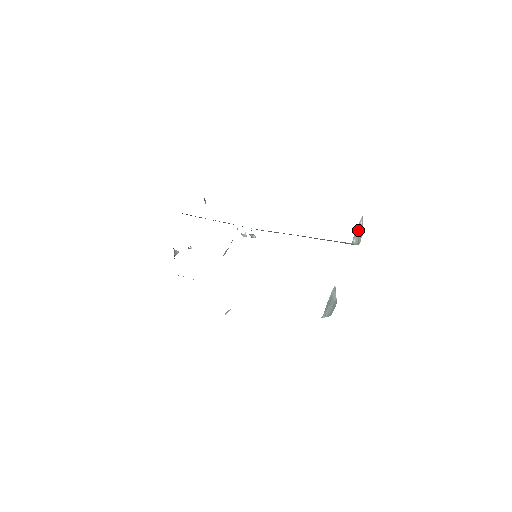
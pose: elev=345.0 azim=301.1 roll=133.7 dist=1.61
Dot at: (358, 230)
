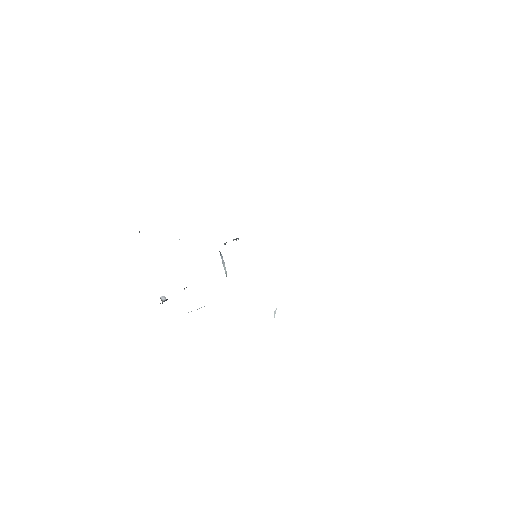
Dot at: occluded
